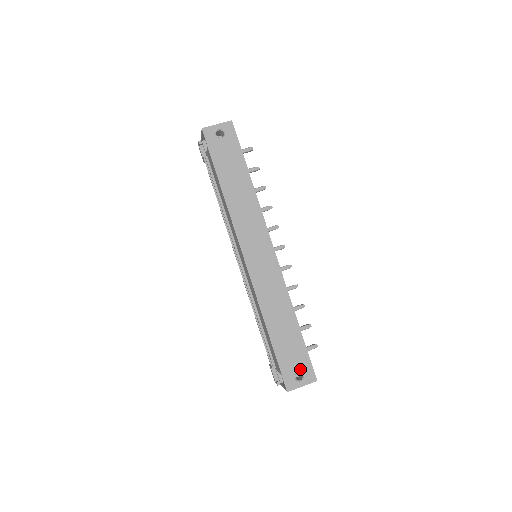
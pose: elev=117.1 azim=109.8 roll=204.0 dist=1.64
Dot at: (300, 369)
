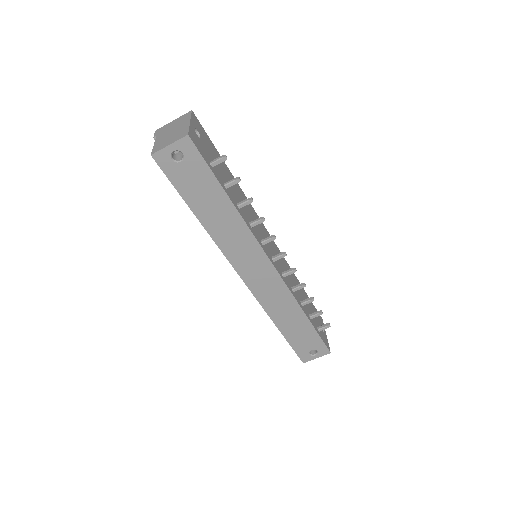
Dot at: (313, 348)
